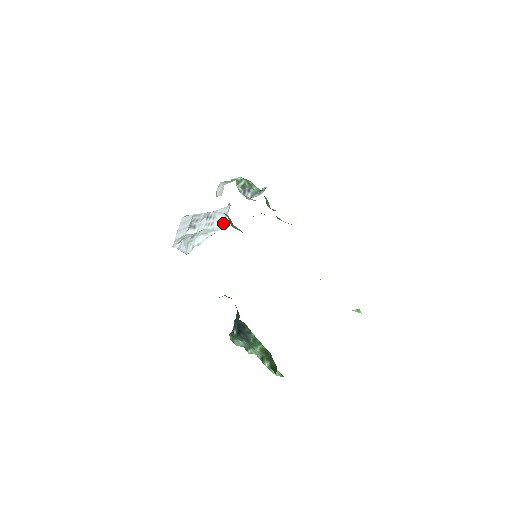
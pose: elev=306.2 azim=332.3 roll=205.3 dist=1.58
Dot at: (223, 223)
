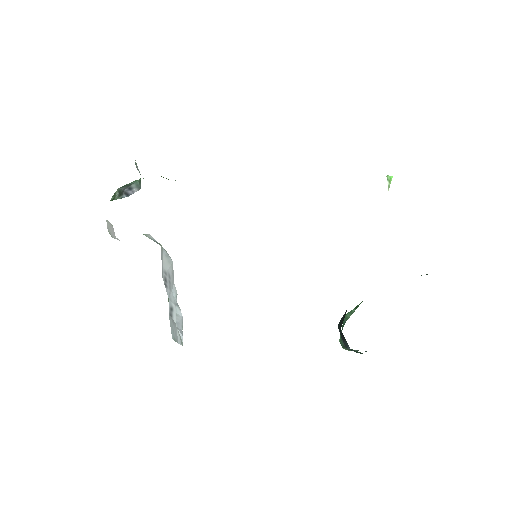
Dot at: (167, 255)
